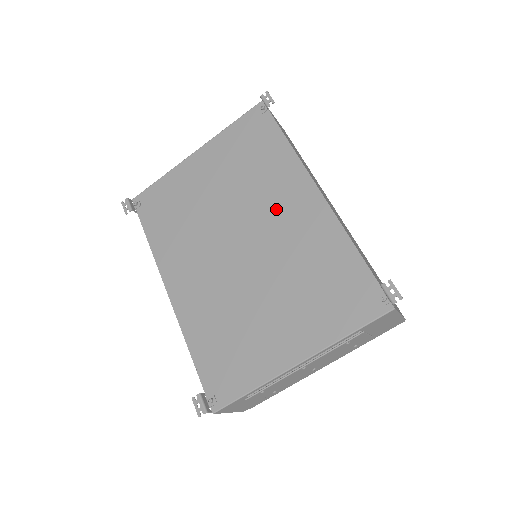
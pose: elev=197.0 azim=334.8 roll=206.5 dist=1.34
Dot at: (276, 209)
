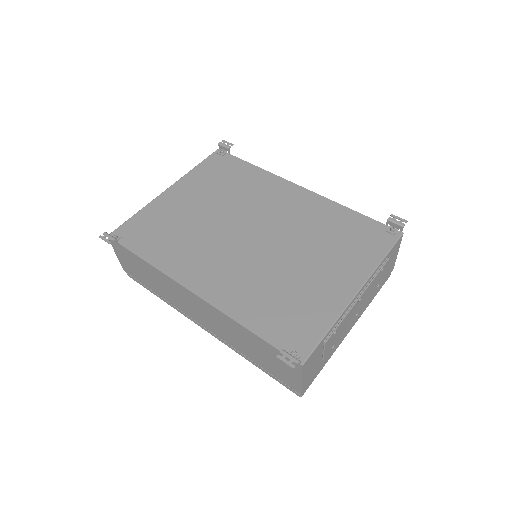
Dot at: (272, 205)
